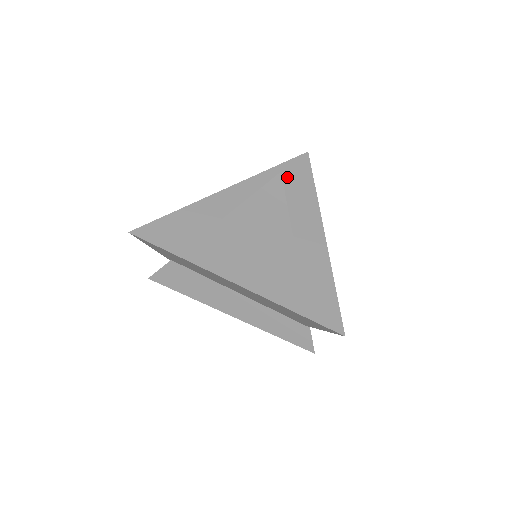
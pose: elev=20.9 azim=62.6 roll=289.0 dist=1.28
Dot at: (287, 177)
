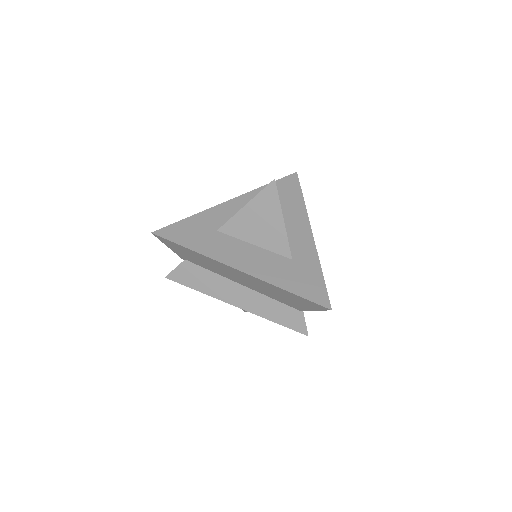
Dot at: (280, 191)
